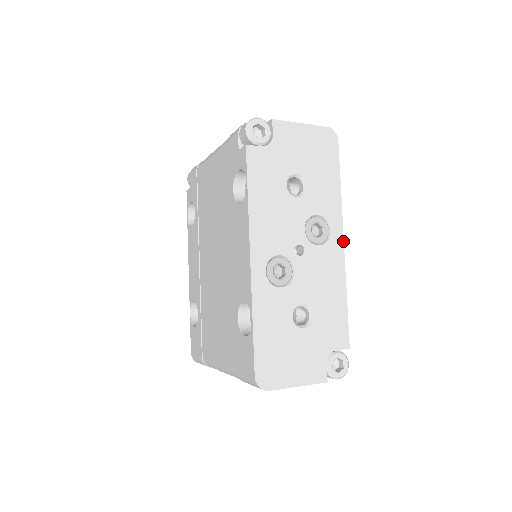
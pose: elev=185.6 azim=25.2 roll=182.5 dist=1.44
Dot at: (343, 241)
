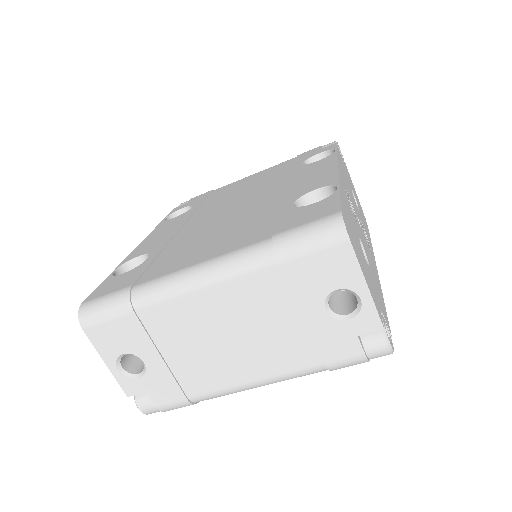
Dot at: occluded
